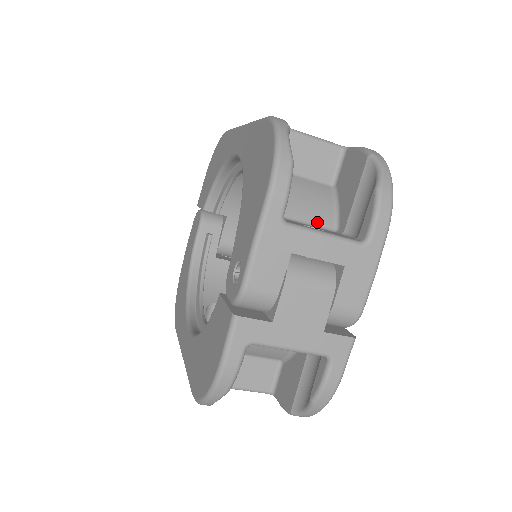
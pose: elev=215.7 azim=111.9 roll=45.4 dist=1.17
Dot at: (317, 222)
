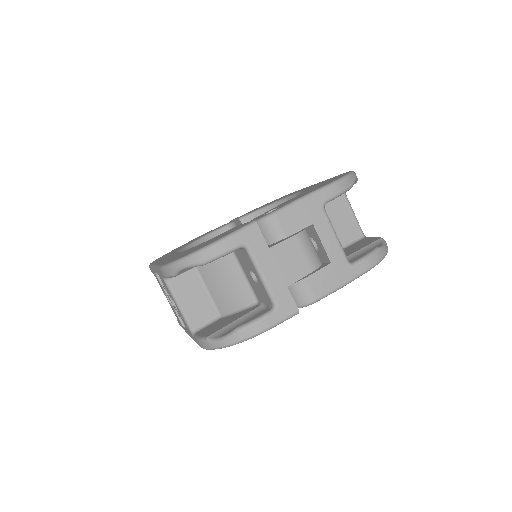
Dot at: occluded
